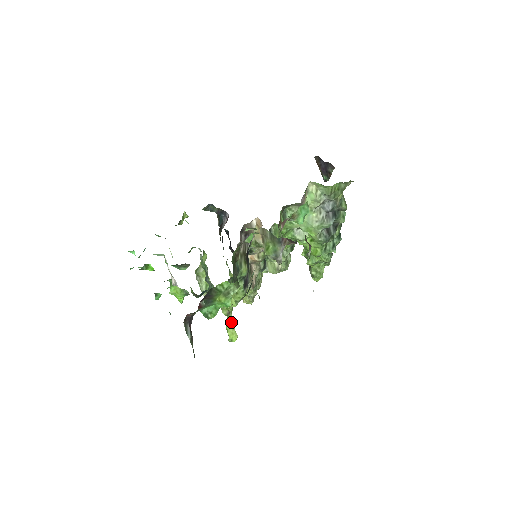
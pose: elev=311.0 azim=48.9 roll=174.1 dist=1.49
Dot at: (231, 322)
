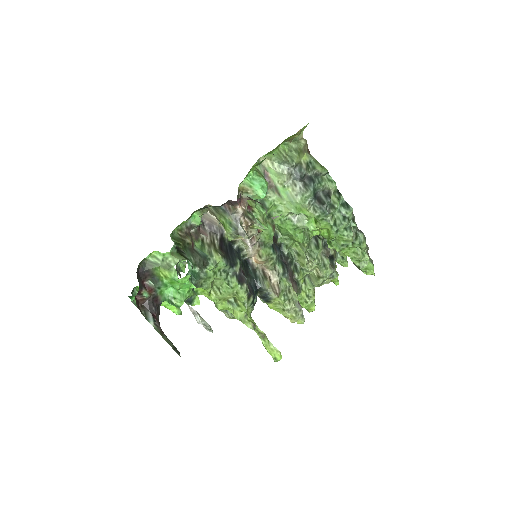
Dot at: (264, 336)
